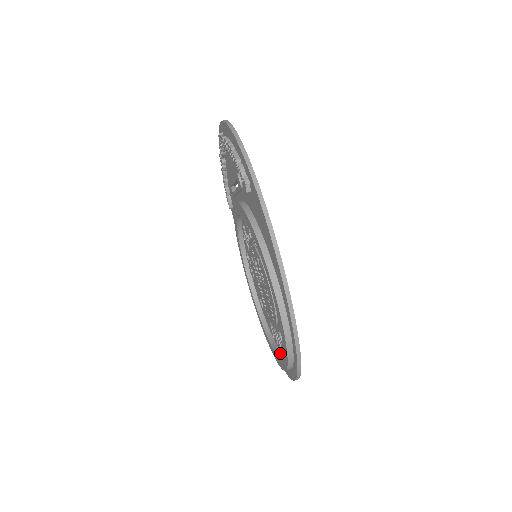
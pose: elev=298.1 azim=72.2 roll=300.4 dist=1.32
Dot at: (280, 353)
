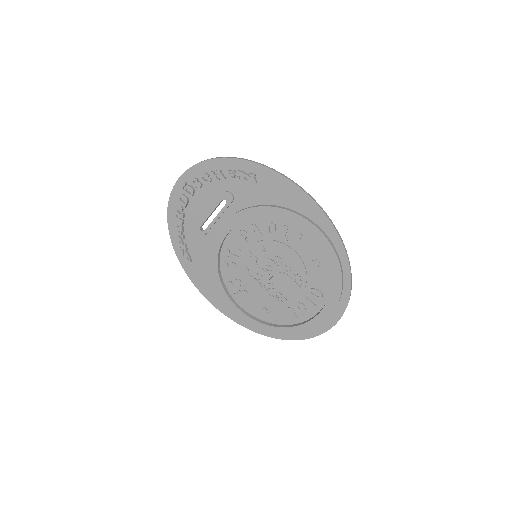
Dot at: (314, 316)
